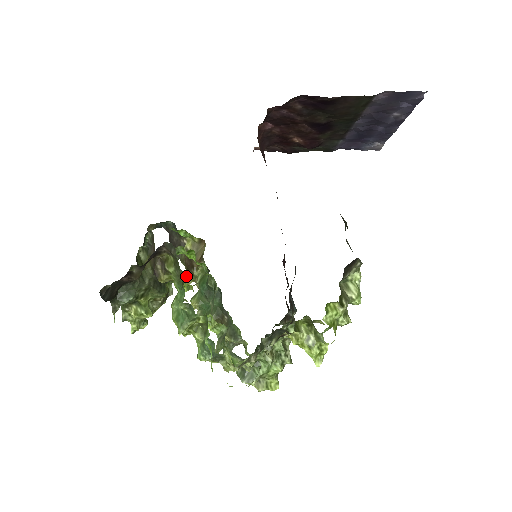
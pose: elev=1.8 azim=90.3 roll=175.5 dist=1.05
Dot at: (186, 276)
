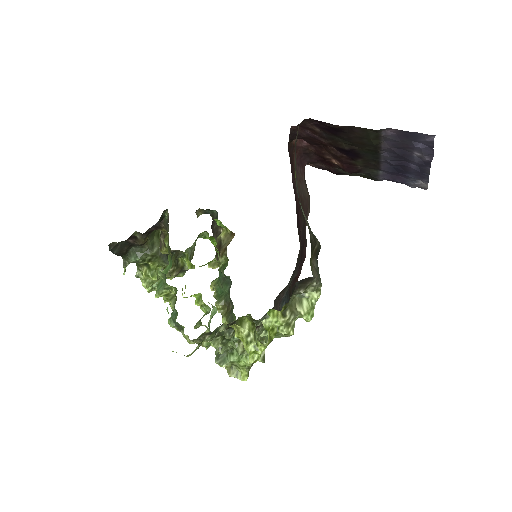
Dot at: occluded
